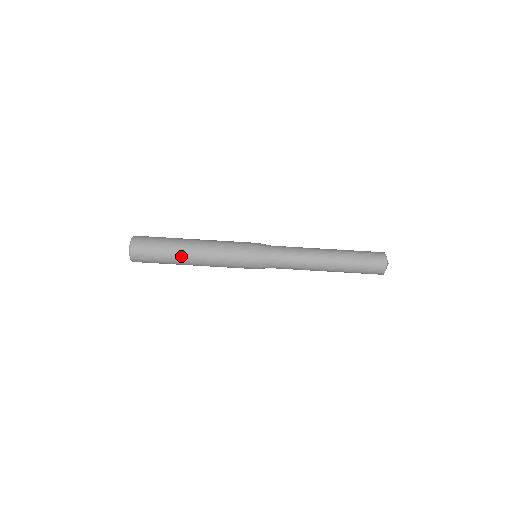
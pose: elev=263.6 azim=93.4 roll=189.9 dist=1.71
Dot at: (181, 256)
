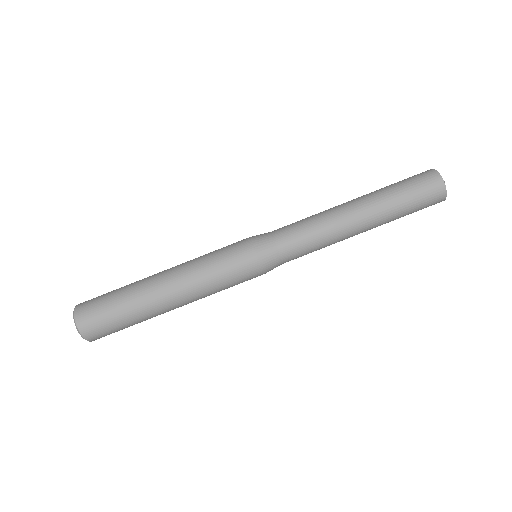
Dot at: (146, 291)
